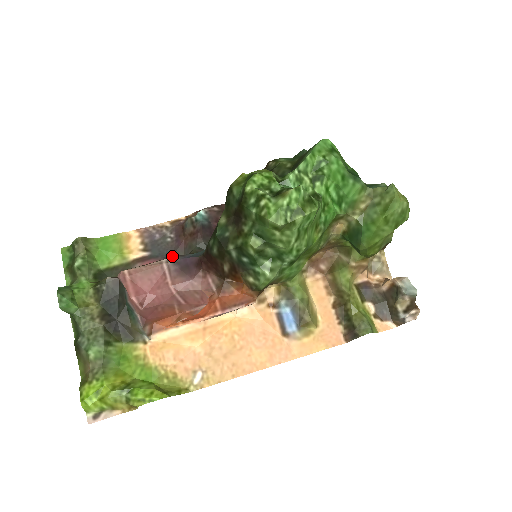
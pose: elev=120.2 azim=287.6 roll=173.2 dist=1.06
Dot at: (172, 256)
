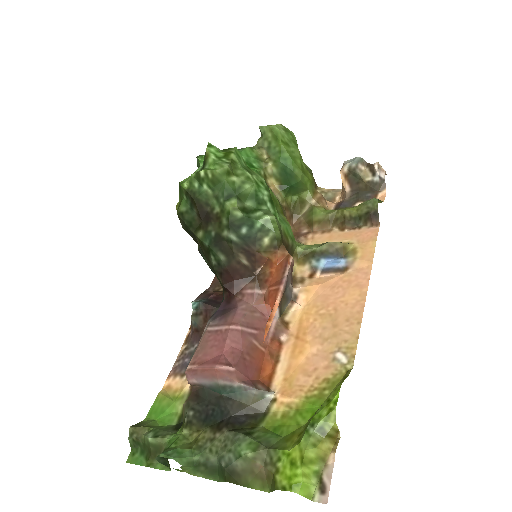
Dot at: occluded
